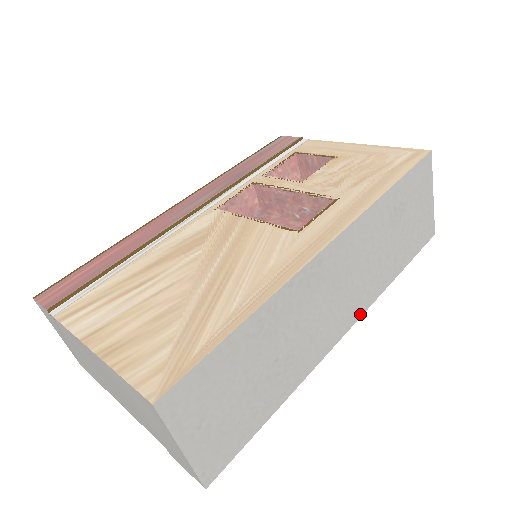
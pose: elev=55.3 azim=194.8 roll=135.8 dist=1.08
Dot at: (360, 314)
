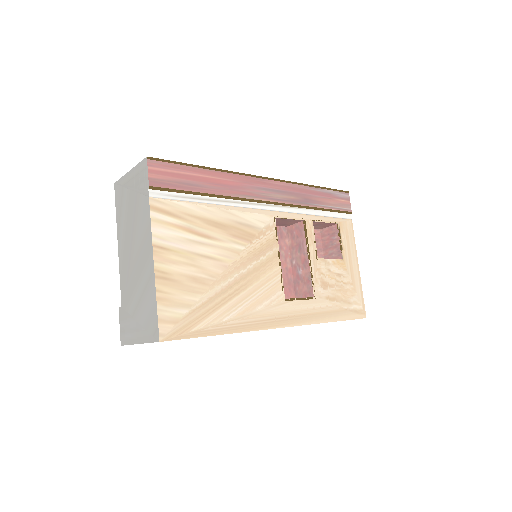
Dot at: occluded
